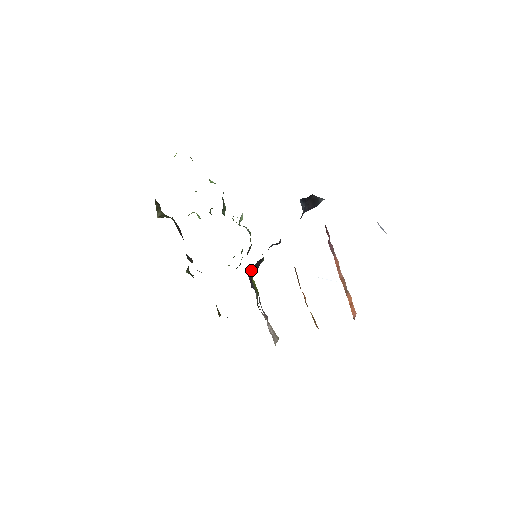
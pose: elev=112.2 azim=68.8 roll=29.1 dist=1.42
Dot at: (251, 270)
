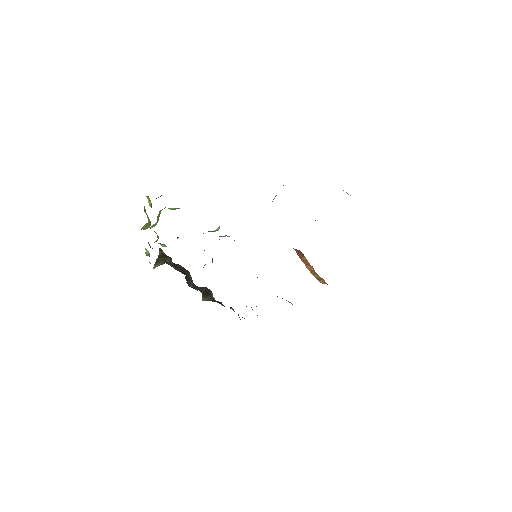
Dot at: occluded
